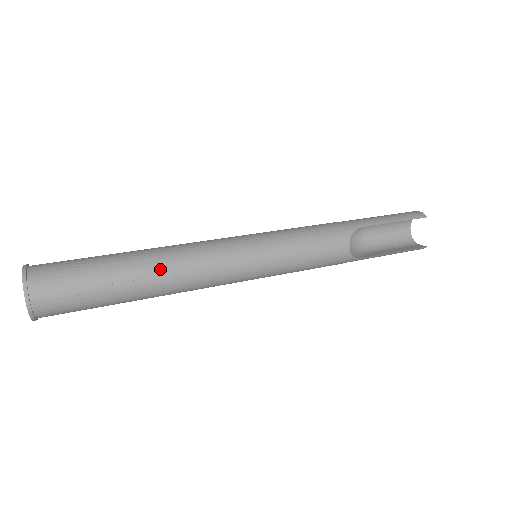
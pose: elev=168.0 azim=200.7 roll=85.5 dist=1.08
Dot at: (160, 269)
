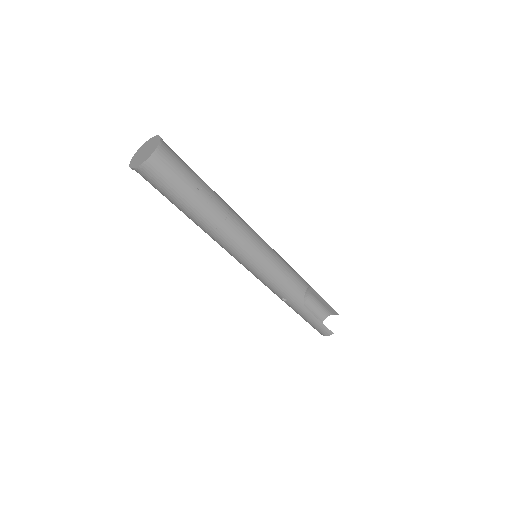
Dot at: (223, 205)
